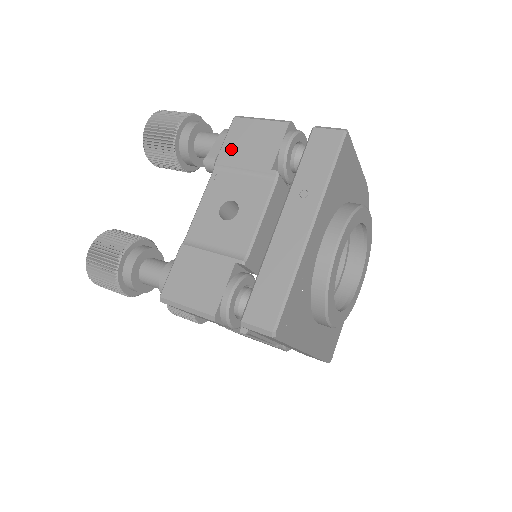
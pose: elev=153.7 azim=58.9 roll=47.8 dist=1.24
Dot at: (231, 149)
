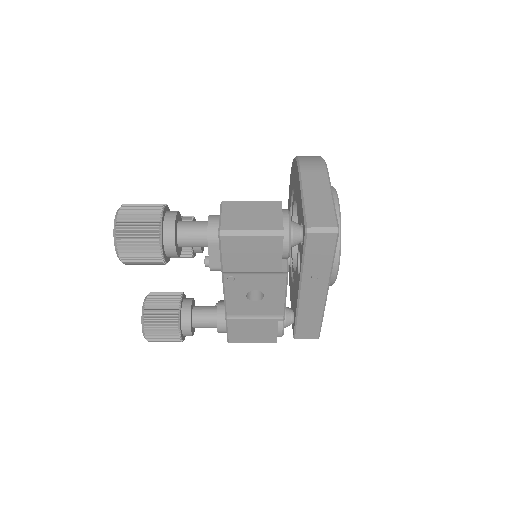
Dot at: (233, 261)
